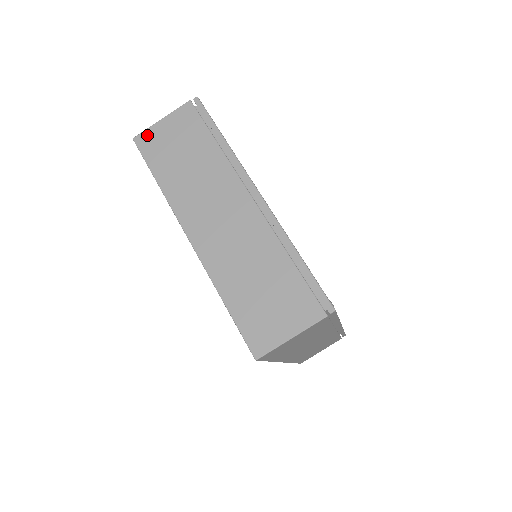
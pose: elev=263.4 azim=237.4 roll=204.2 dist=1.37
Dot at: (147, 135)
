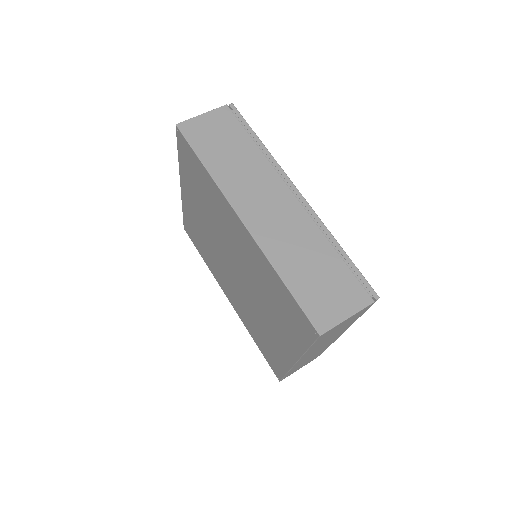
Dot at: occluded
